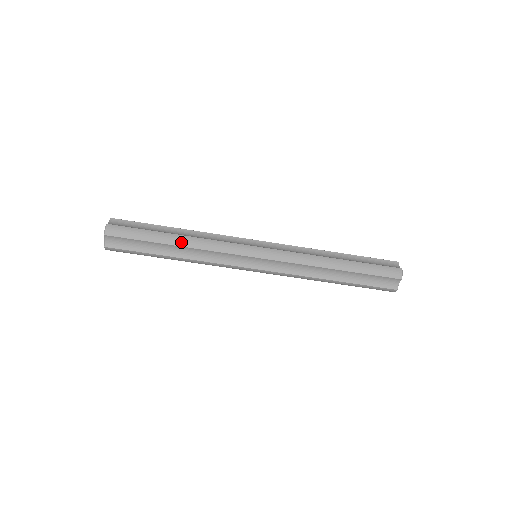
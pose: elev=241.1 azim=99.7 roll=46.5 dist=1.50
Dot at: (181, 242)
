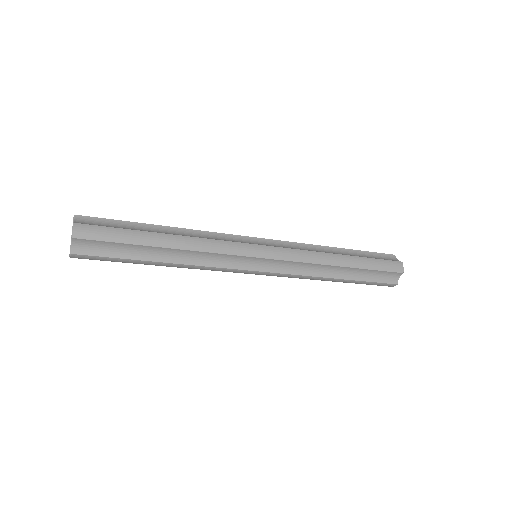
Dot at: (168, 266)
